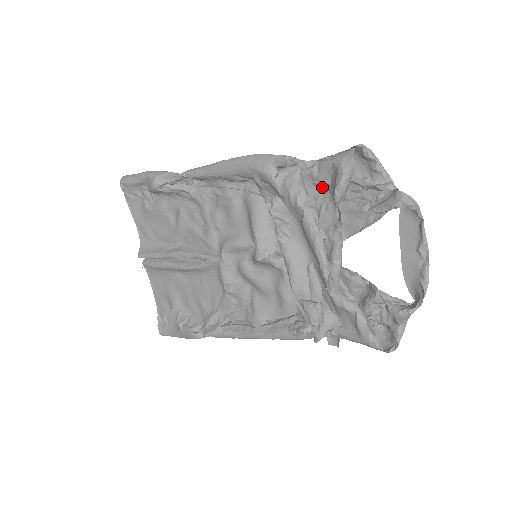
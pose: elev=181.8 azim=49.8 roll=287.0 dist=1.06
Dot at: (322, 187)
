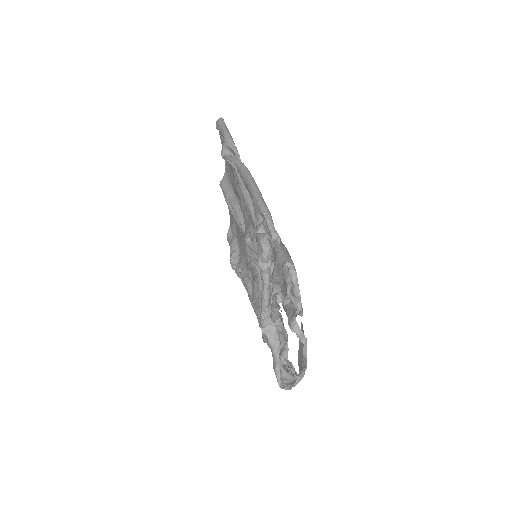
Dot at: occluded
